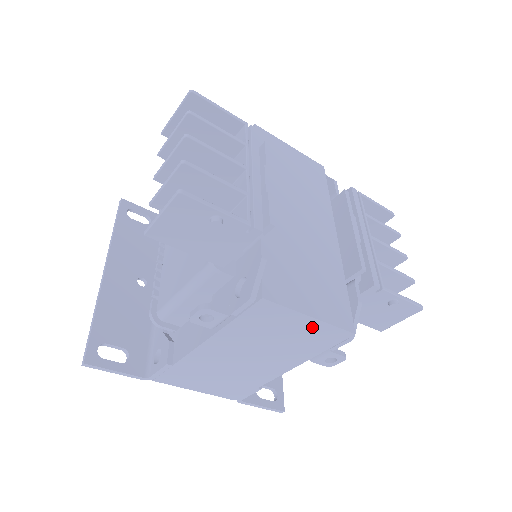
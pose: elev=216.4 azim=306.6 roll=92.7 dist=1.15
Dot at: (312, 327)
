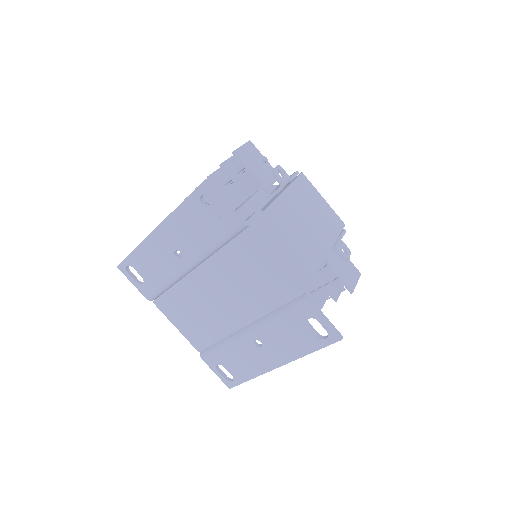
Dot at: (326, 208)
